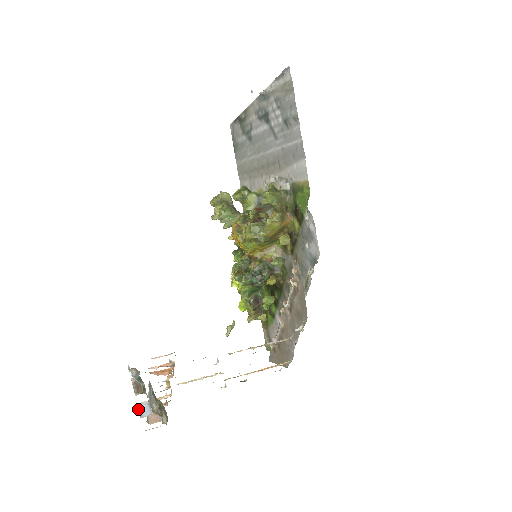
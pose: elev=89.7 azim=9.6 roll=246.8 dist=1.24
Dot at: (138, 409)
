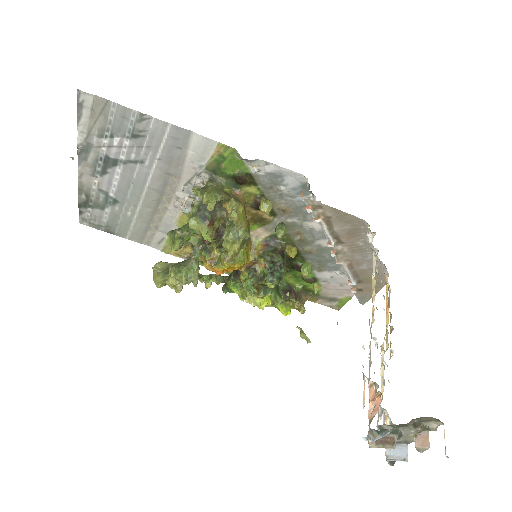
Dot at: occluded
